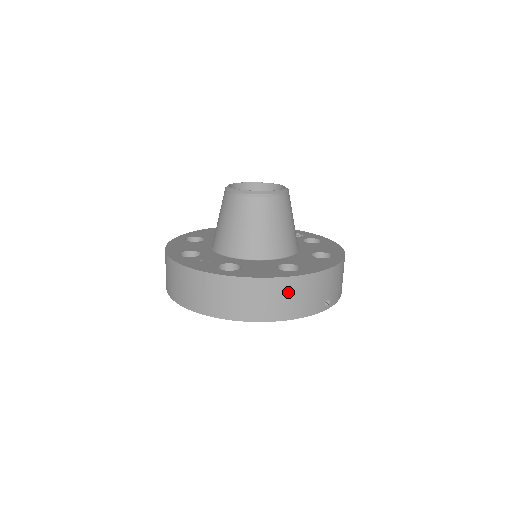
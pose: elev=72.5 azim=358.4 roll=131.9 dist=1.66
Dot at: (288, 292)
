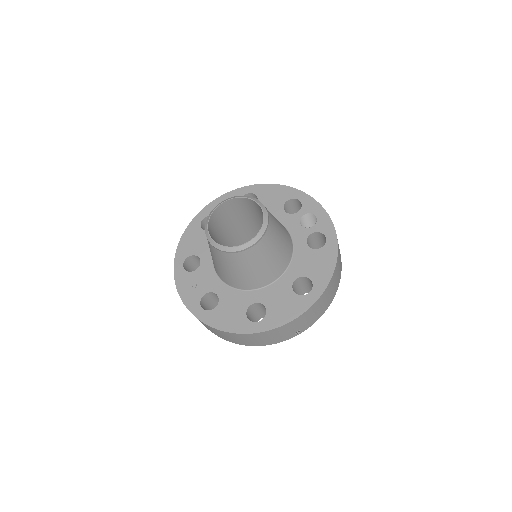
Dot at: (250, 338)
